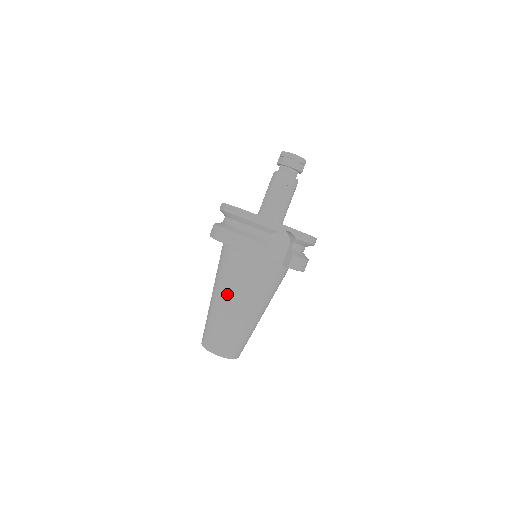
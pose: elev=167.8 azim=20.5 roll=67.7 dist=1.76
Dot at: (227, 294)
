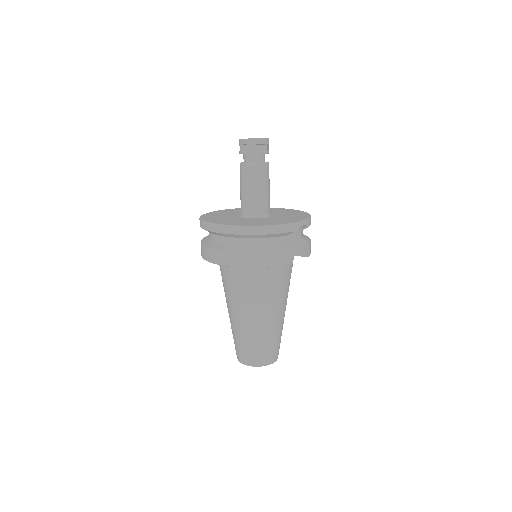
Dot at: (259, 310)
